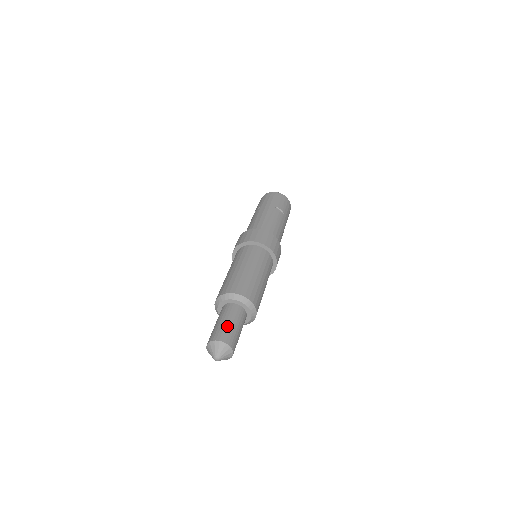
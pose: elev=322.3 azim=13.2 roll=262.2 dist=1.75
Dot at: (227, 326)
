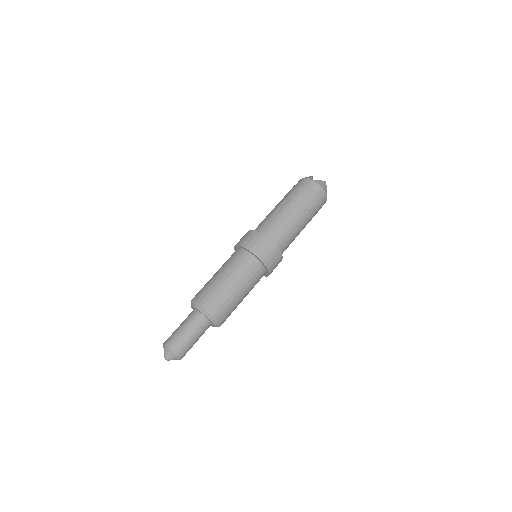
Dot at: (183, 336)
